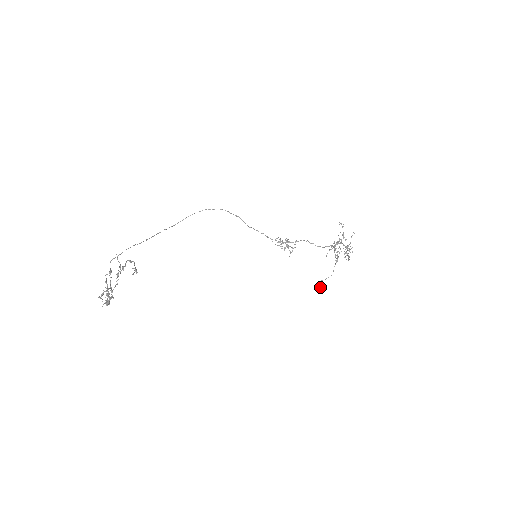
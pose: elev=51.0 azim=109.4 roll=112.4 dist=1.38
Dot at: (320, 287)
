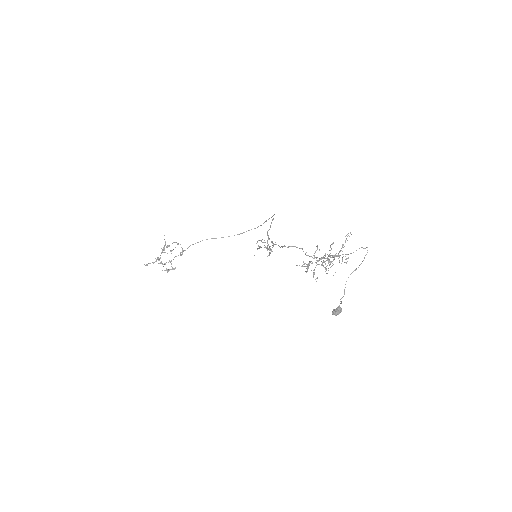
Dot at: (333, 310)
